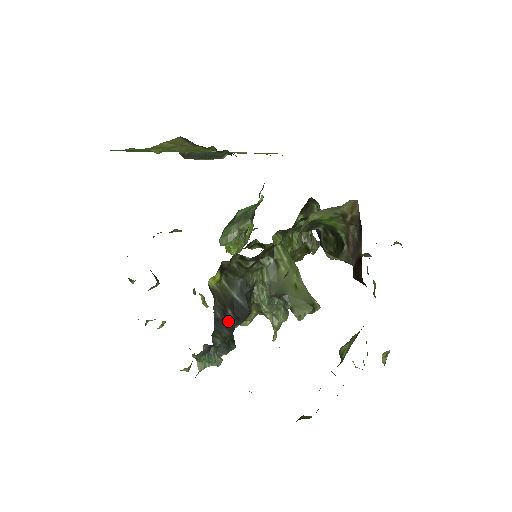
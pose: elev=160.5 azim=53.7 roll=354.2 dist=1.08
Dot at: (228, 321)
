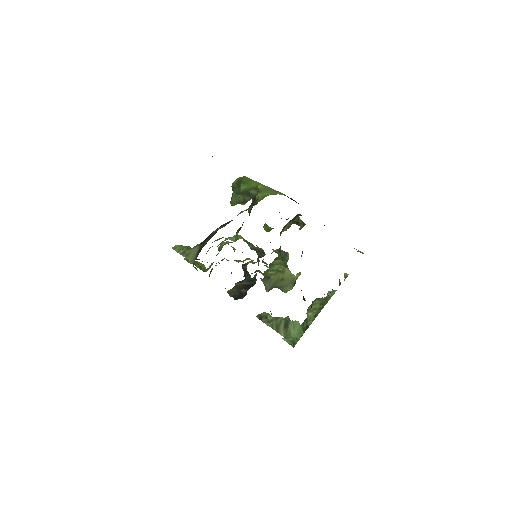
Dot at: (242, 294)
